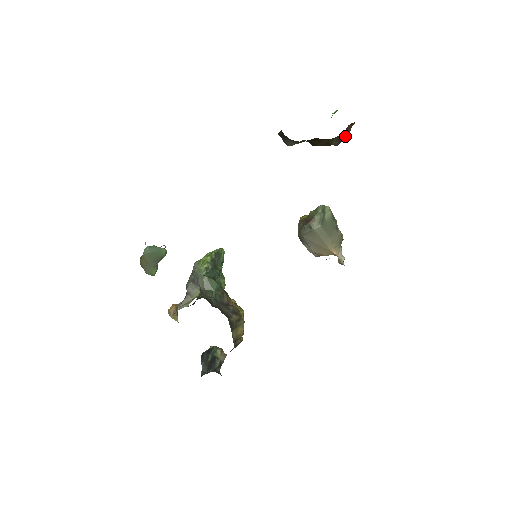
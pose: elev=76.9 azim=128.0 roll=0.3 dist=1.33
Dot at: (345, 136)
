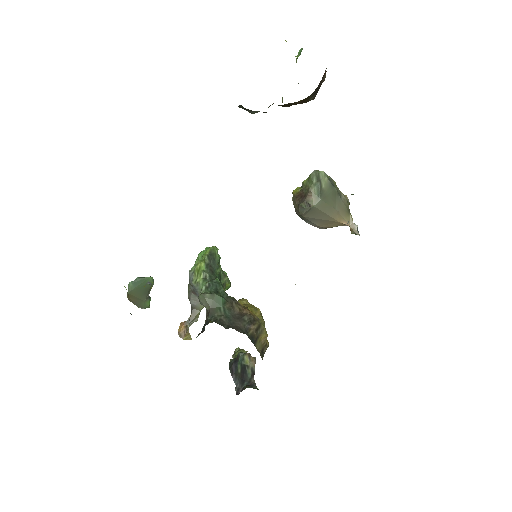
Dot at: occluded
